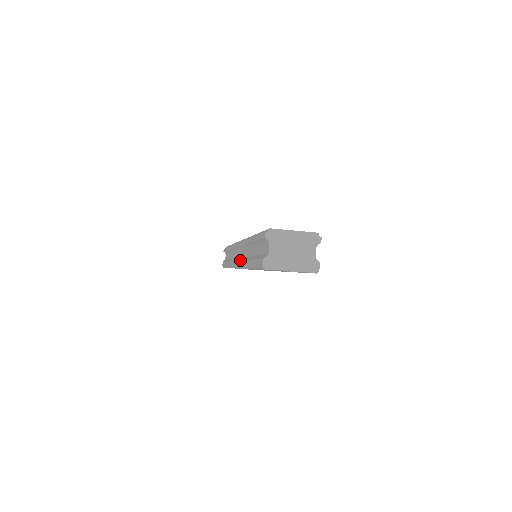
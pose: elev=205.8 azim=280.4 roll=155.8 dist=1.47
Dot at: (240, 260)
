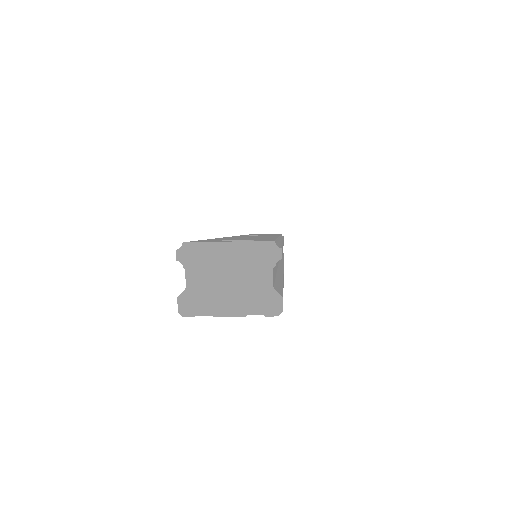
Dot at: occluded
